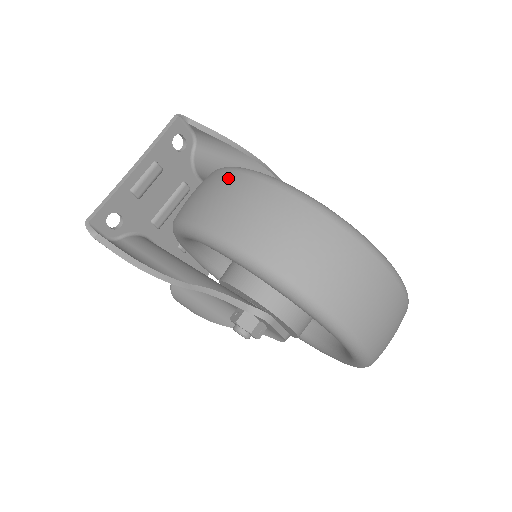
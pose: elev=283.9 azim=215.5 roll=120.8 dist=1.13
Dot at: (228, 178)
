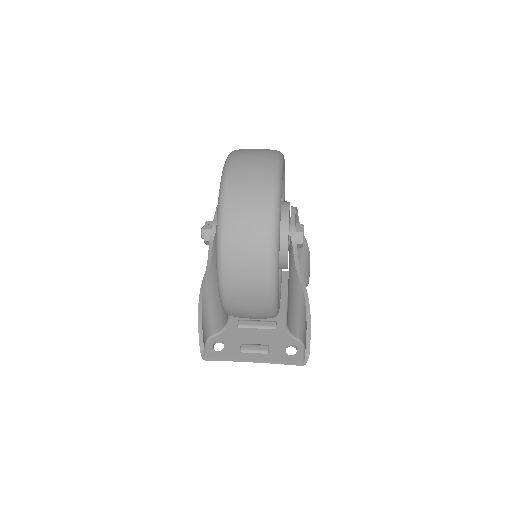
Dot at: occluded
